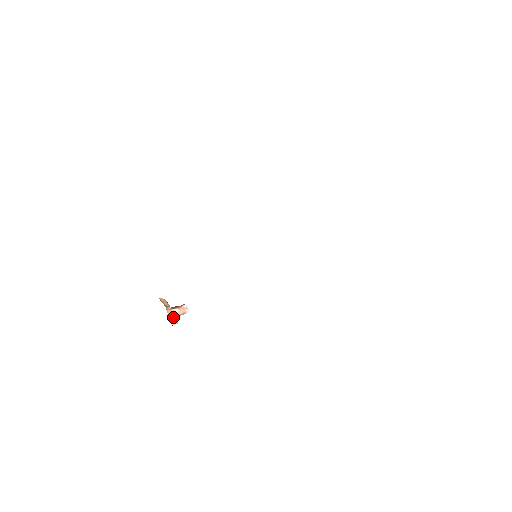
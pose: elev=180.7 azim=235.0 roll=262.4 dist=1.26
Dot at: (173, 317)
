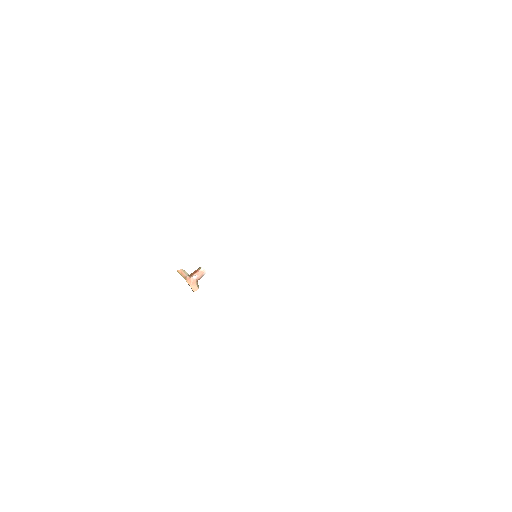
Dot at: (193, 284)
